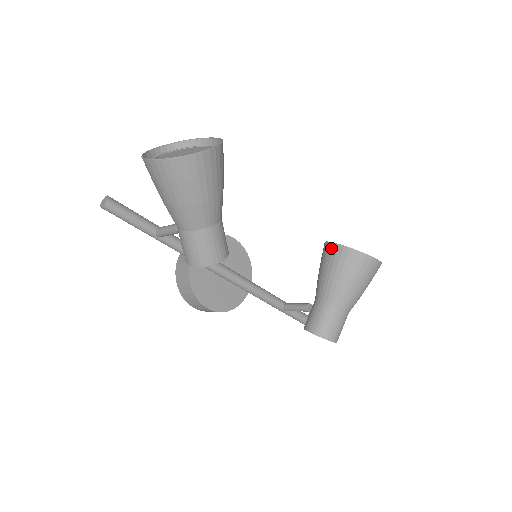
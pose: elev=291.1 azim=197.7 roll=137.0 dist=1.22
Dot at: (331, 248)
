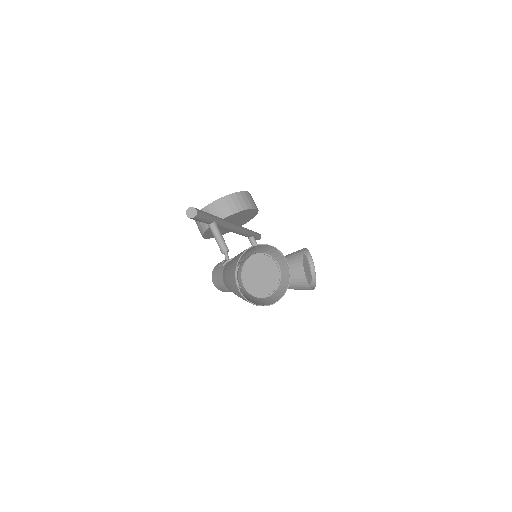
Dot at: (300, 269)
